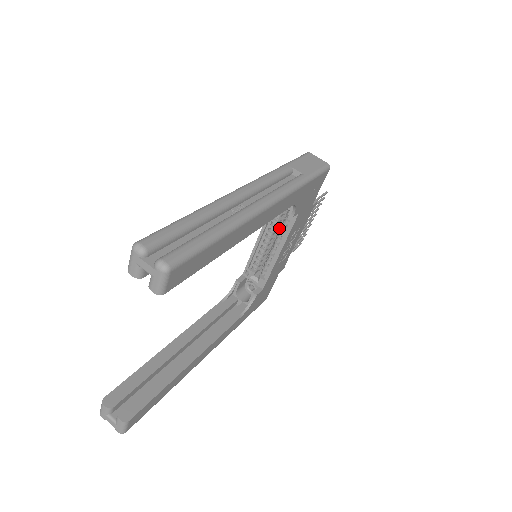
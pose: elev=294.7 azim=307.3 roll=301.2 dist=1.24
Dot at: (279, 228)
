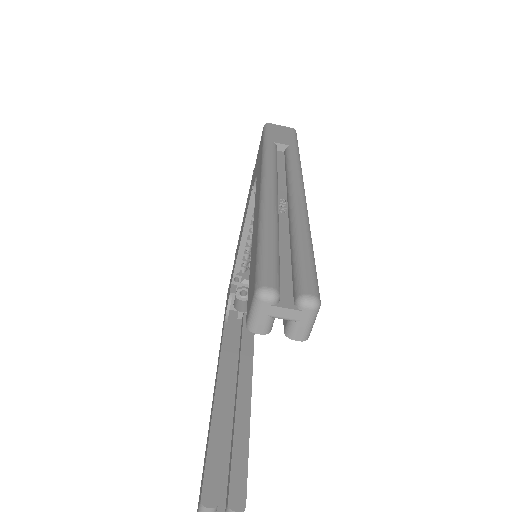
Dot at: occluded
